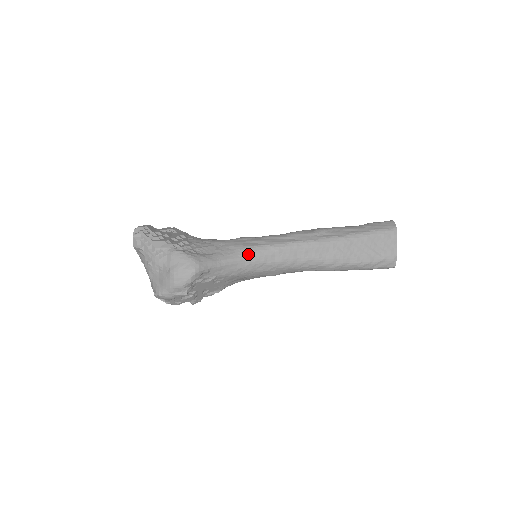
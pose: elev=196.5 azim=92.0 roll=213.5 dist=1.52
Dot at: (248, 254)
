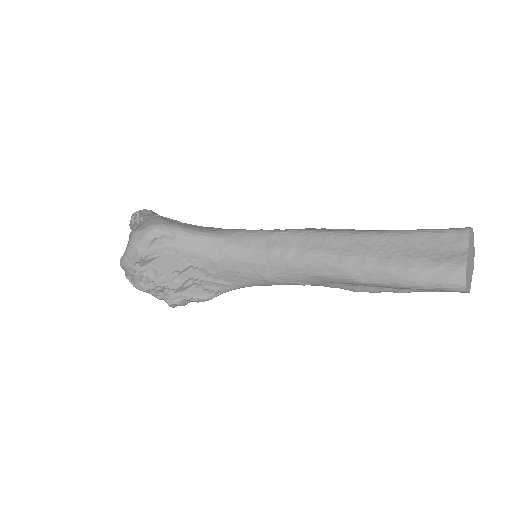
Dot at: (233, 234)
